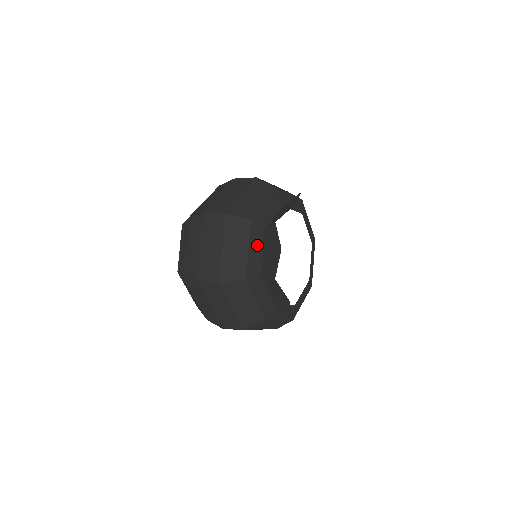
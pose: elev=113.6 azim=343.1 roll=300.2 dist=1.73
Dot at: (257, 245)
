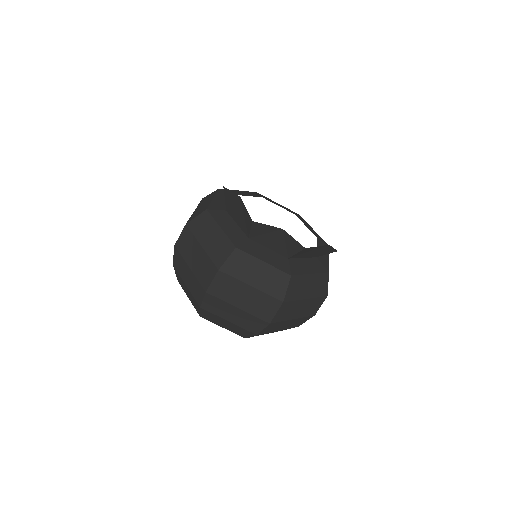
Dot at: (224, 199)
